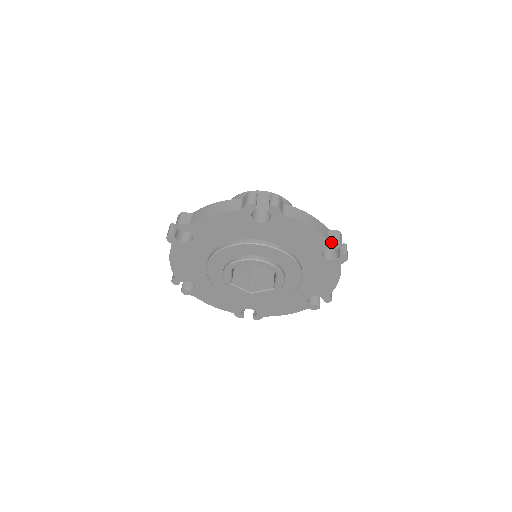
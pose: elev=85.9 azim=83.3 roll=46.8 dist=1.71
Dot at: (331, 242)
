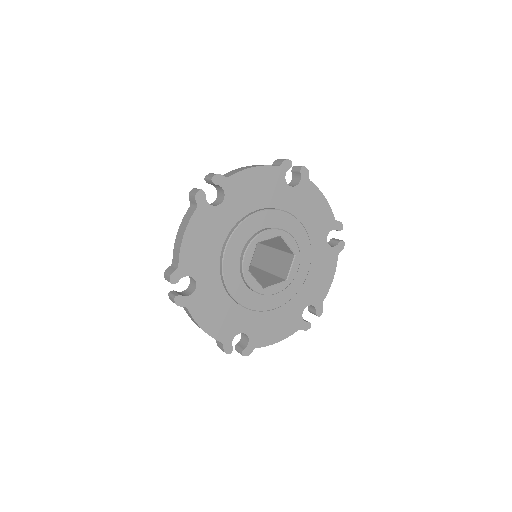
Dot at: (281, 166)
